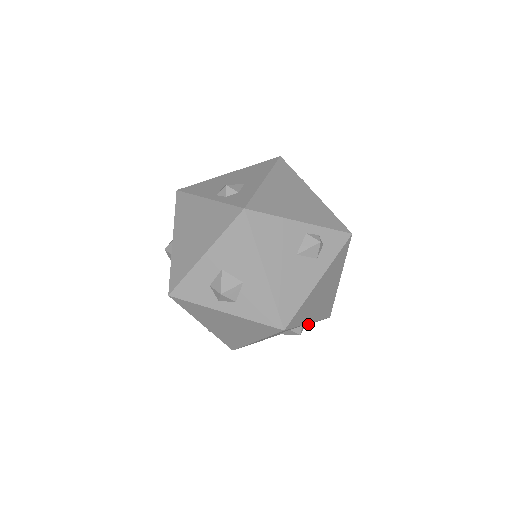
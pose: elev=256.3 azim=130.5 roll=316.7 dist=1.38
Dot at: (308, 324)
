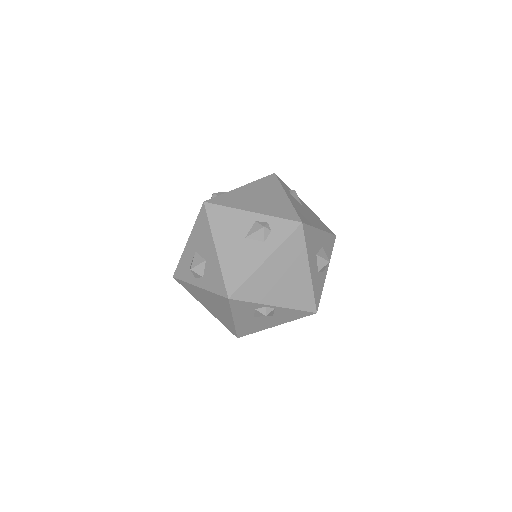
Dot at: (291, 315)
